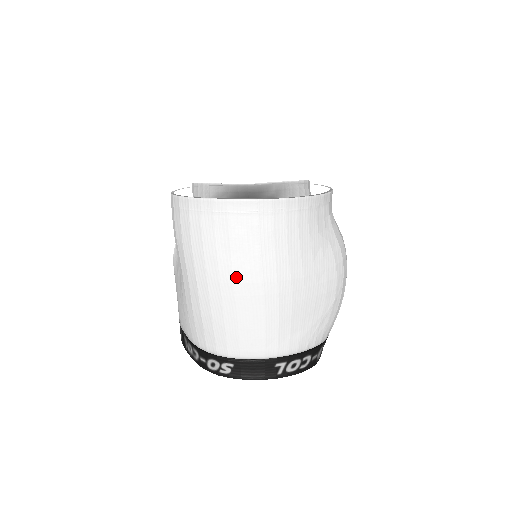
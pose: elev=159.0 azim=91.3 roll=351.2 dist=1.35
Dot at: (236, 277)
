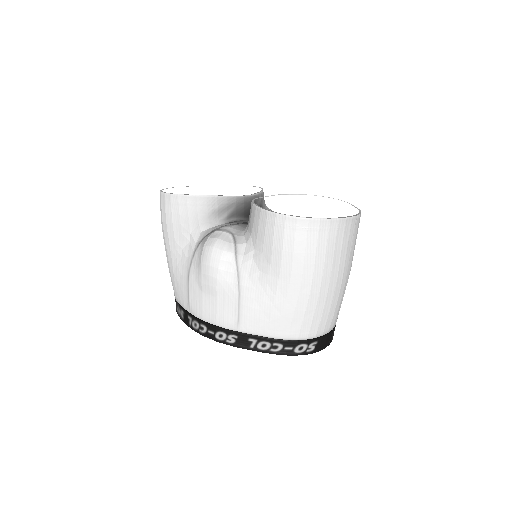
Dot at: (339, 274)
